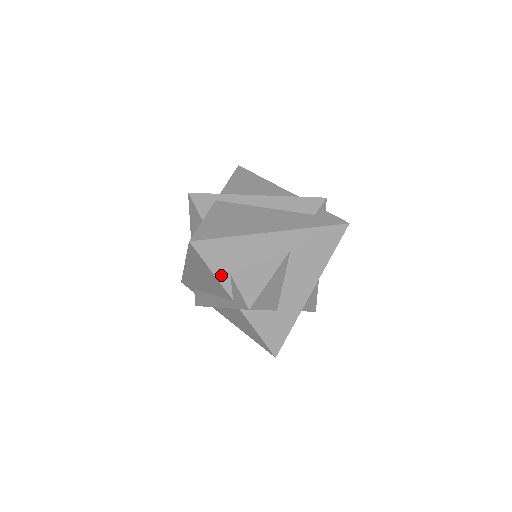
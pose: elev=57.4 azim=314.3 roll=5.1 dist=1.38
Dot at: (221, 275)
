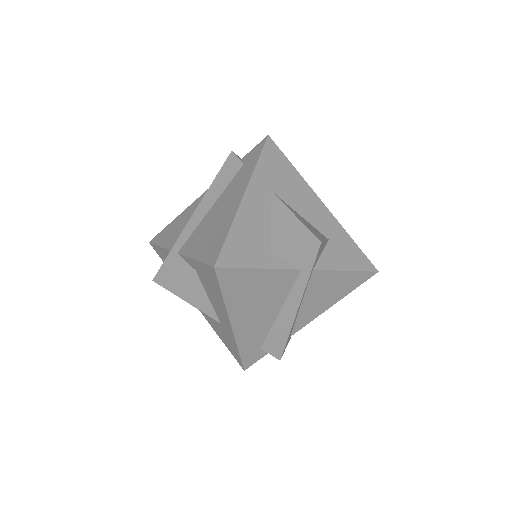
Dot at: (267, 263)
